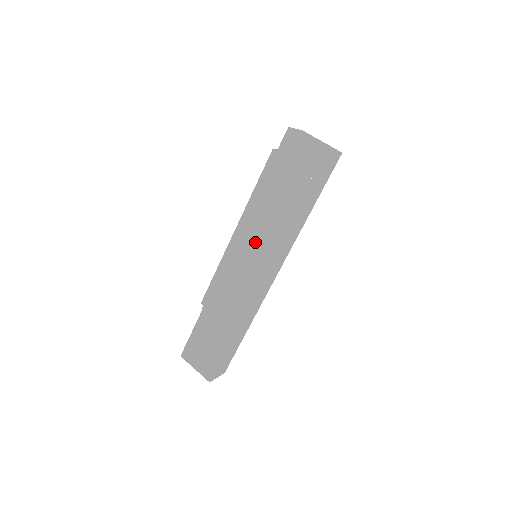
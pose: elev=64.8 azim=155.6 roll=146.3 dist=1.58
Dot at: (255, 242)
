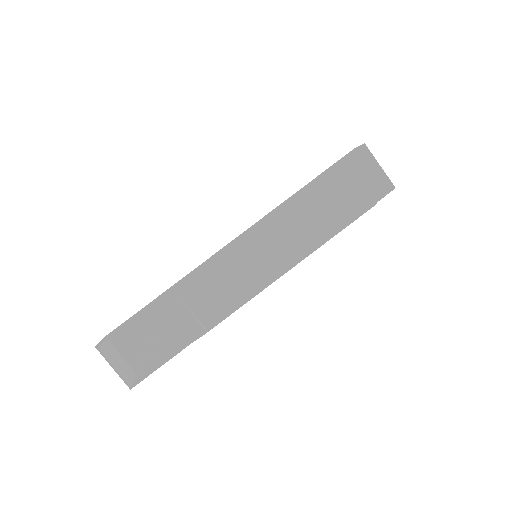
Dot at: (276, 243)
